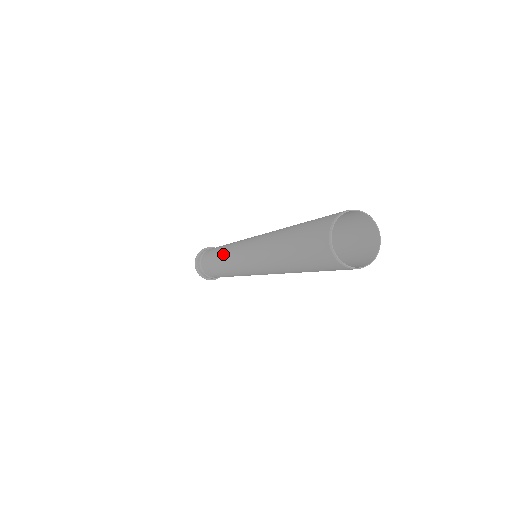
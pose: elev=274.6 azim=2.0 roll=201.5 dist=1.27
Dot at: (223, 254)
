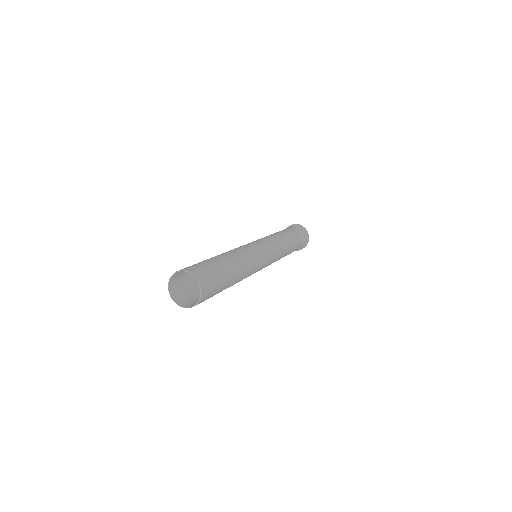
Dot at: occluded
